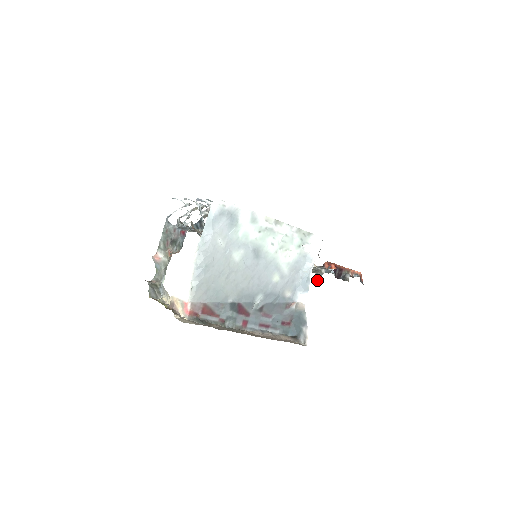
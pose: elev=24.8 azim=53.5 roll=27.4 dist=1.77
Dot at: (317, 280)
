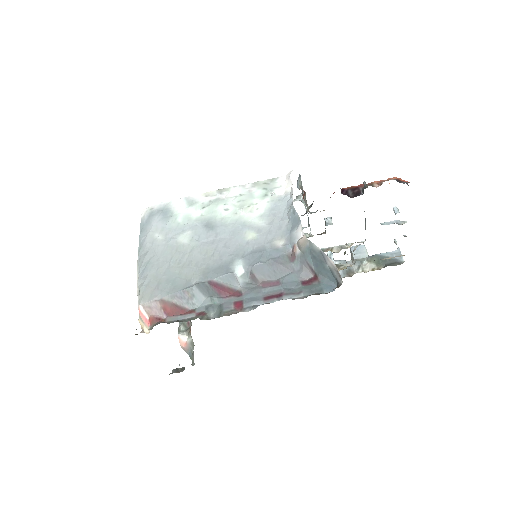
Dot at: (310, 207)
